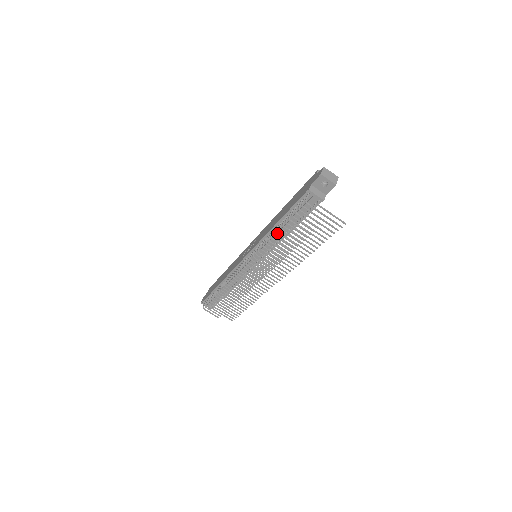
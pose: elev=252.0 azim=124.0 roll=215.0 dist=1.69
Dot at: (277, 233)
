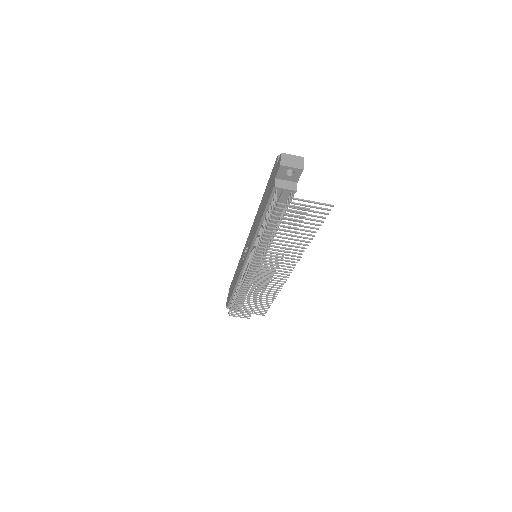
Dot at: occluded
